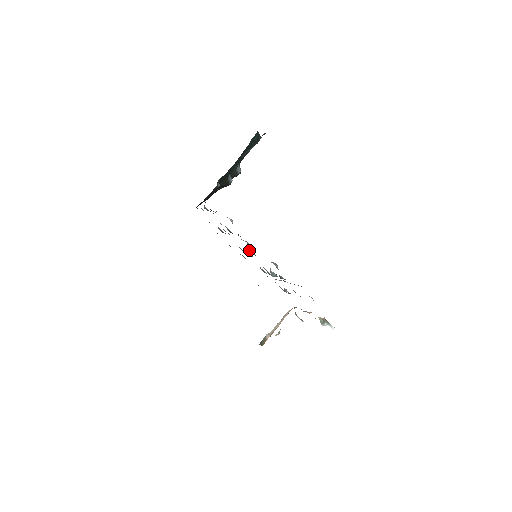
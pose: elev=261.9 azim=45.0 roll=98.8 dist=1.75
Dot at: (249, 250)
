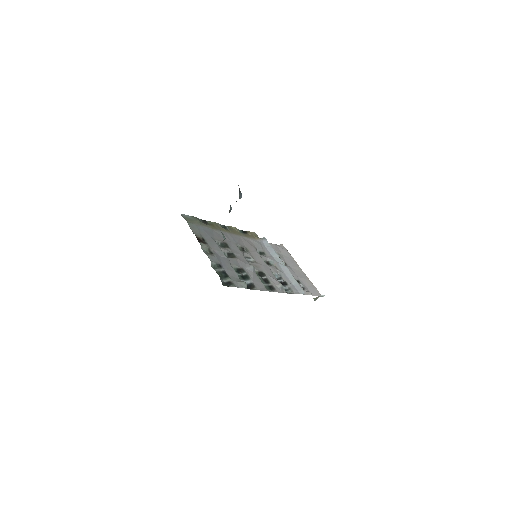
Dot at: occluded
